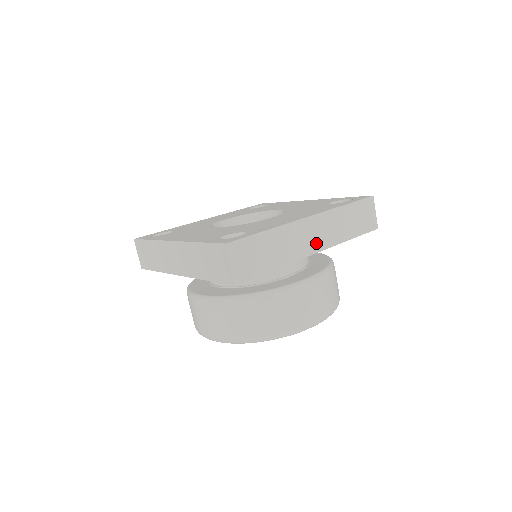
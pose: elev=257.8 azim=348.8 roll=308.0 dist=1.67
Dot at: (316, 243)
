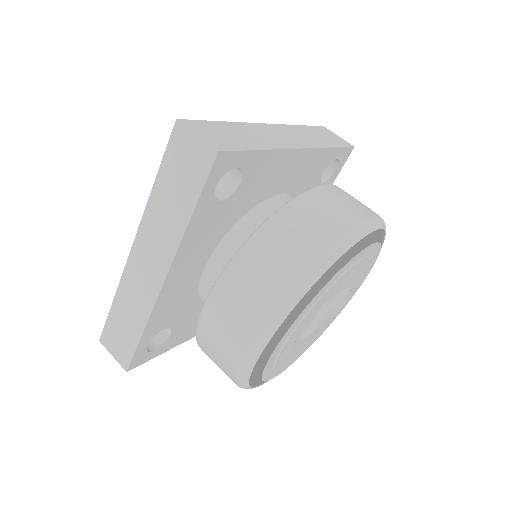
Dot at: (295, 142)
